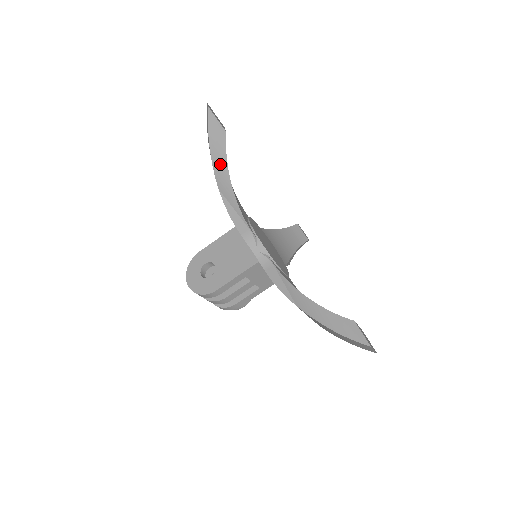
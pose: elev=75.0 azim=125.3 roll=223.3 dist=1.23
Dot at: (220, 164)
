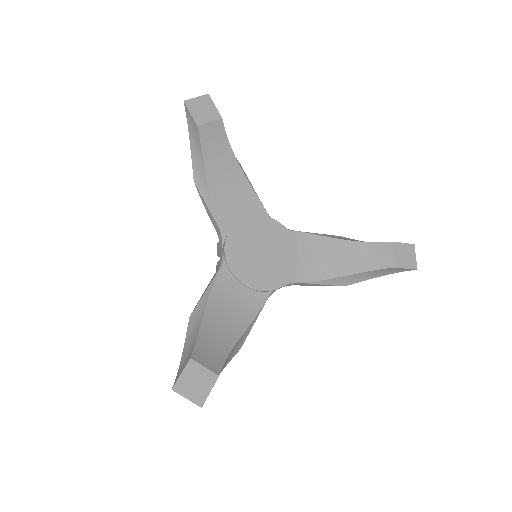
Dot at: (228, 359)
